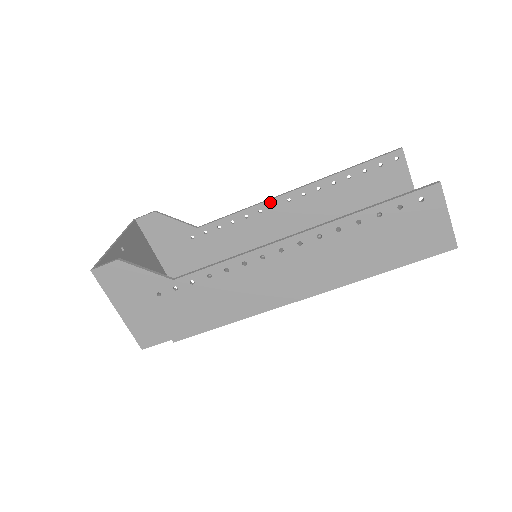
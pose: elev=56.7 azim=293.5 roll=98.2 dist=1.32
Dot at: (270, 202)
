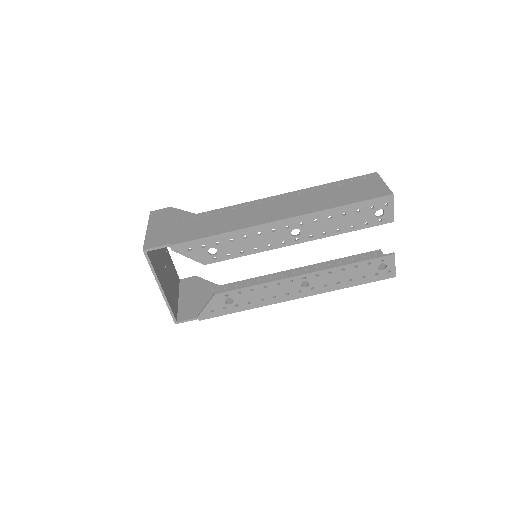
Dot at: (280, 273)
